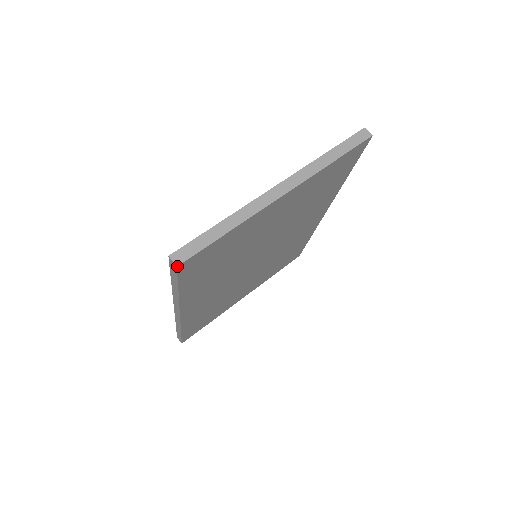
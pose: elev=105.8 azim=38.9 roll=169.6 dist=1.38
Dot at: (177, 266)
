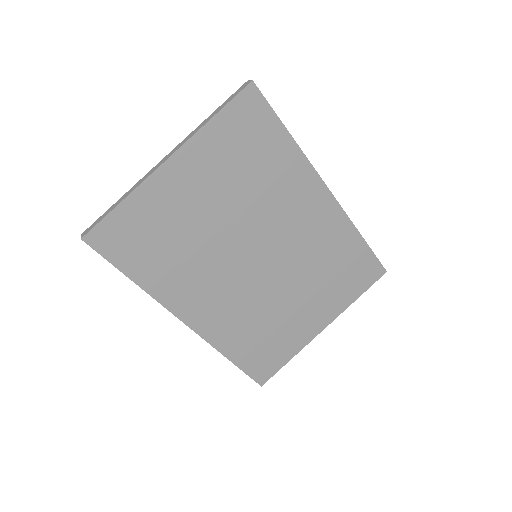
Dot at: (81, 239)
